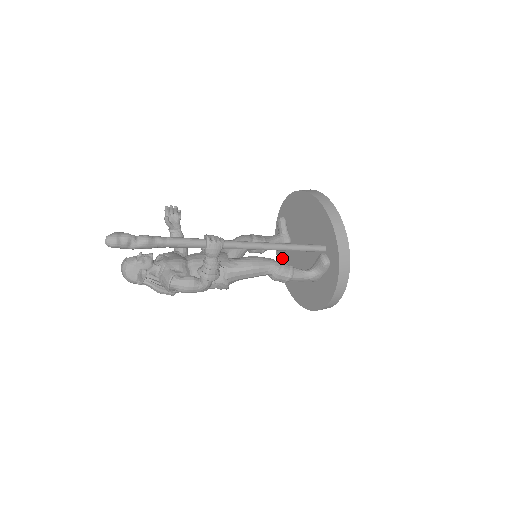
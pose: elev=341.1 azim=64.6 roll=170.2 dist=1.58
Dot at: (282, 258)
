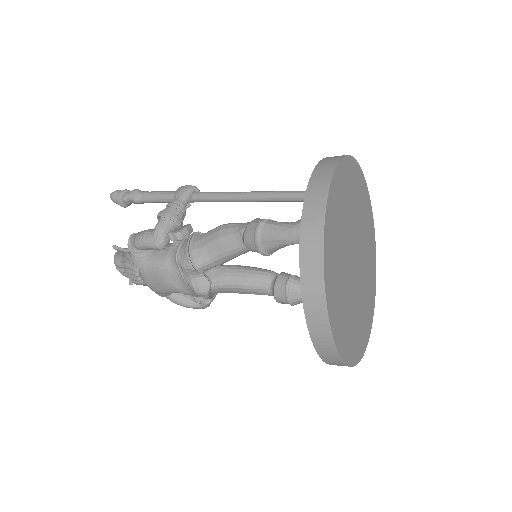
Dot at: occluded
